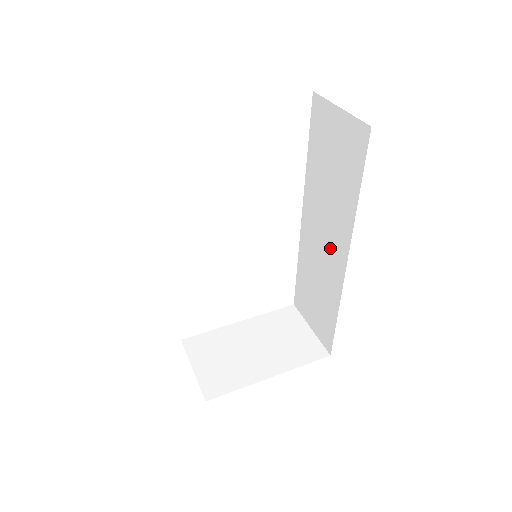
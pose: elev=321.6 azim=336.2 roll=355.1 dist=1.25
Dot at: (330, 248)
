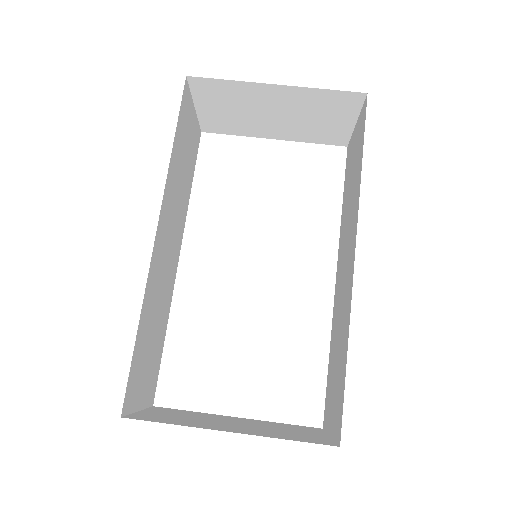
Dot at: (347, 264)
